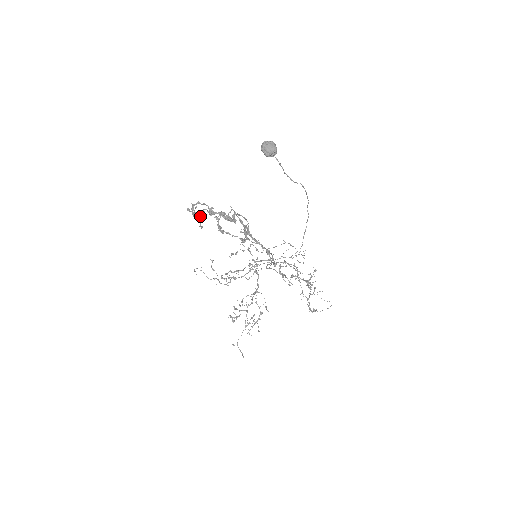
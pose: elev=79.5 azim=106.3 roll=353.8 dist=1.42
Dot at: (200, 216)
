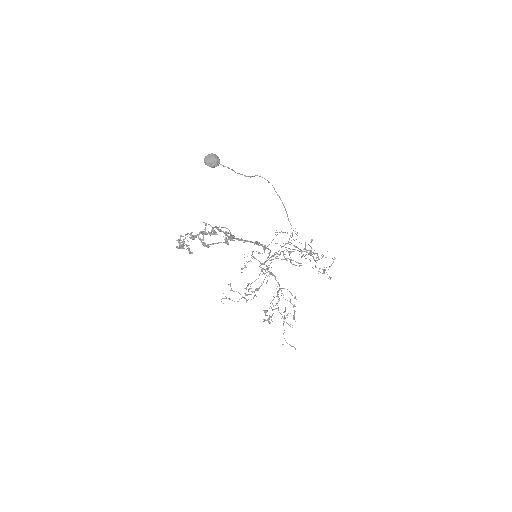
Dot at: (186, 245)
